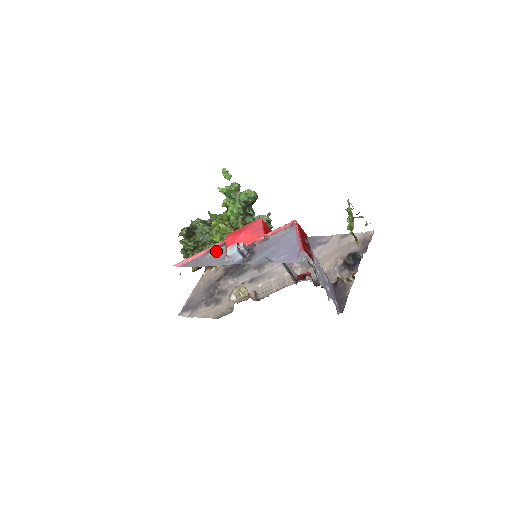
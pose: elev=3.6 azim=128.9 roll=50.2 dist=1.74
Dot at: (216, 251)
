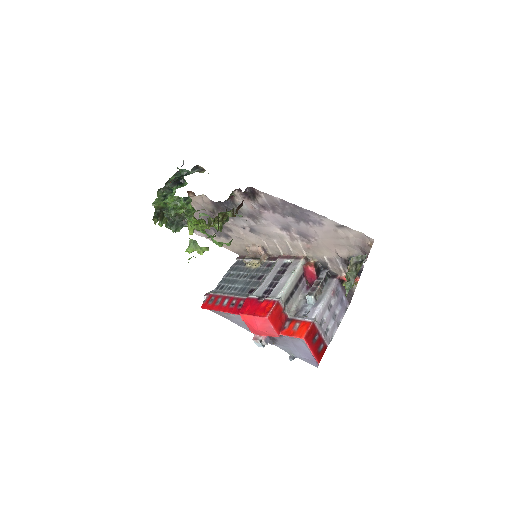
Dot at: (236, 316)
